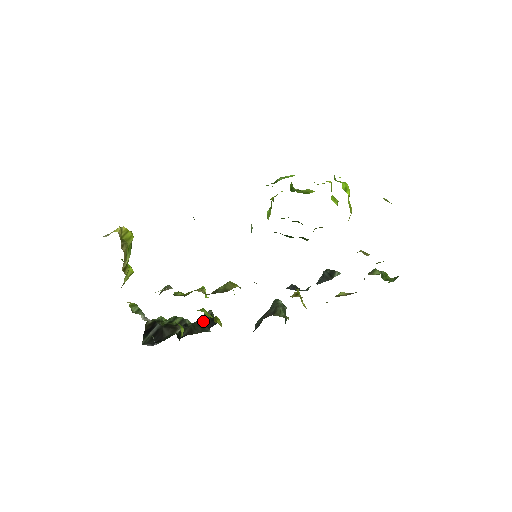
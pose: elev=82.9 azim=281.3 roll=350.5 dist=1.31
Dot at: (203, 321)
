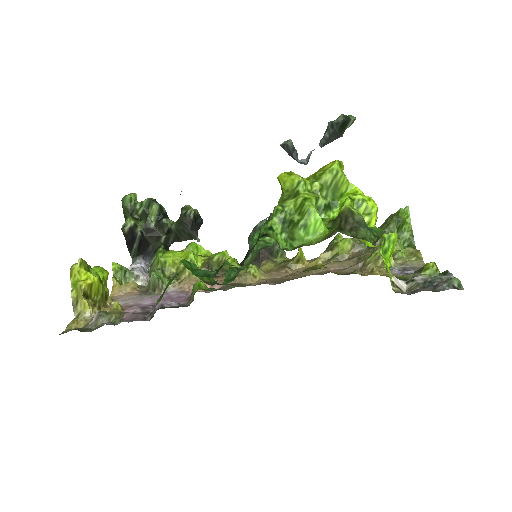
Dot at: (188, 227)
